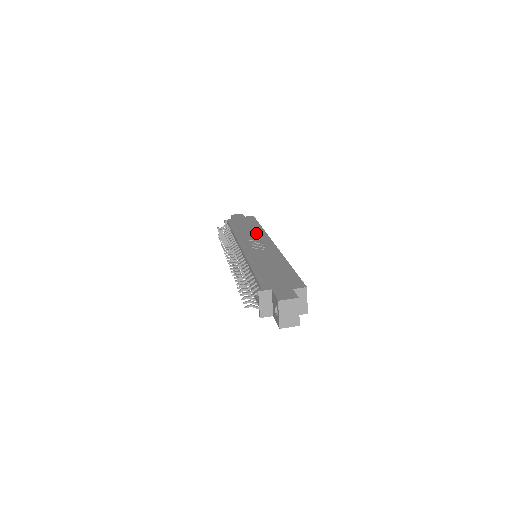
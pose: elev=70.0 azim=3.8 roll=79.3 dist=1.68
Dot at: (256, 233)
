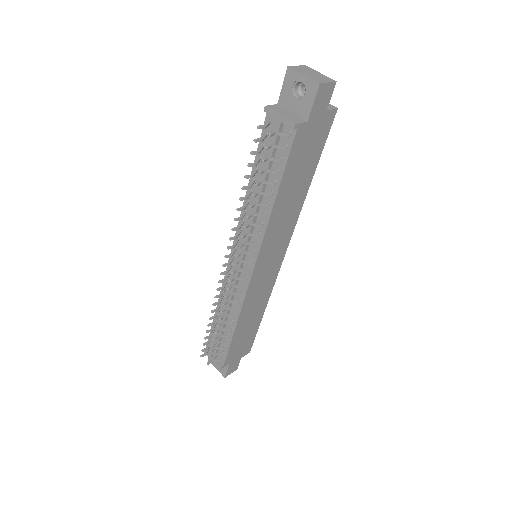
Dot at: occluded
